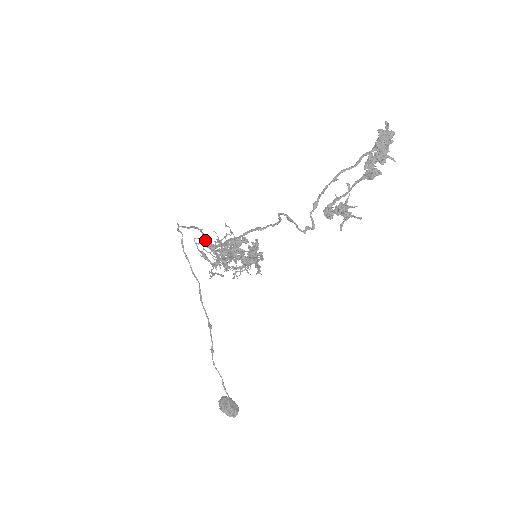
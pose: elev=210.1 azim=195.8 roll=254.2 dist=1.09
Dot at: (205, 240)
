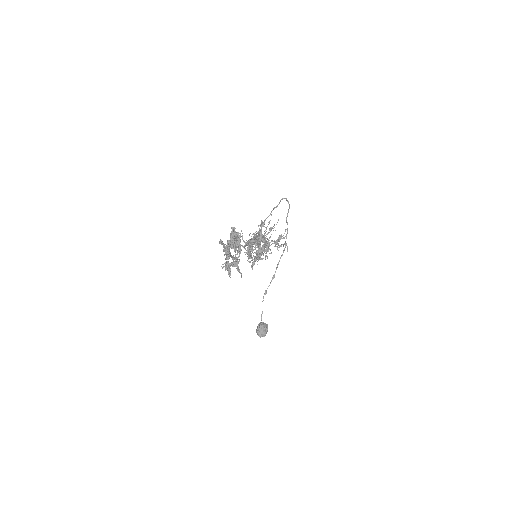
Dot at: (263, 225)
